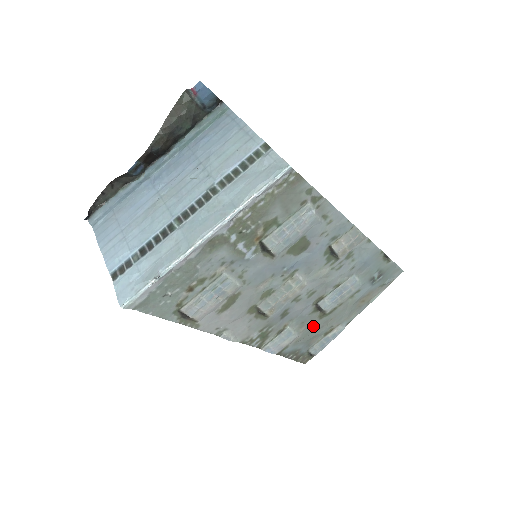
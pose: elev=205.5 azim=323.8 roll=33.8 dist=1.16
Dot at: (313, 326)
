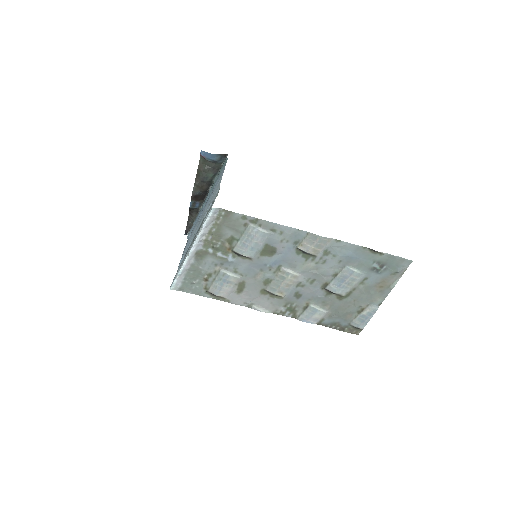
Dot at: (338, 305)
